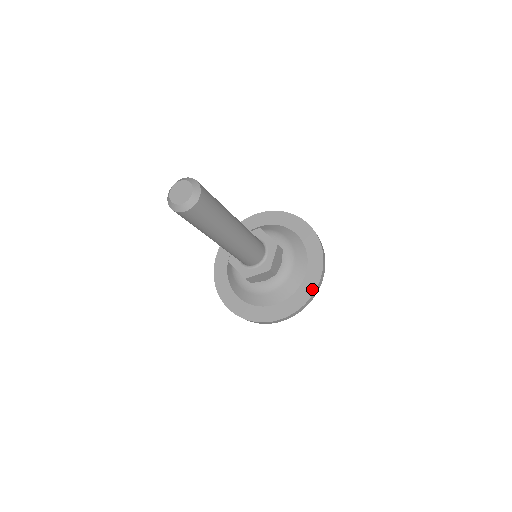
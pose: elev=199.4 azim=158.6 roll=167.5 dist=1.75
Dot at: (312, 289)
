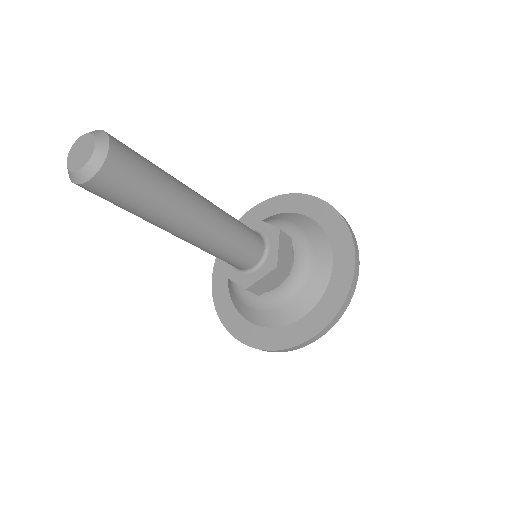
Dot at: (289, 343)
